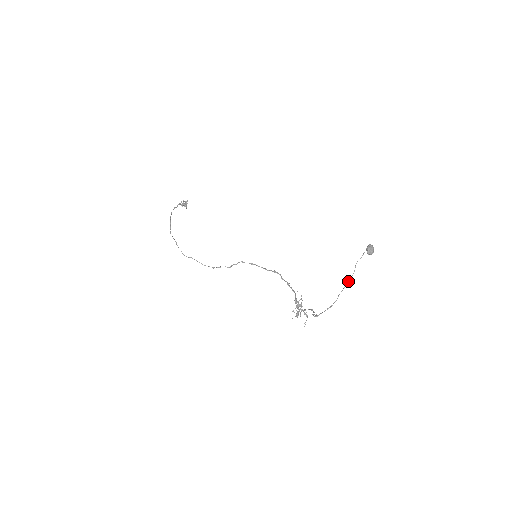
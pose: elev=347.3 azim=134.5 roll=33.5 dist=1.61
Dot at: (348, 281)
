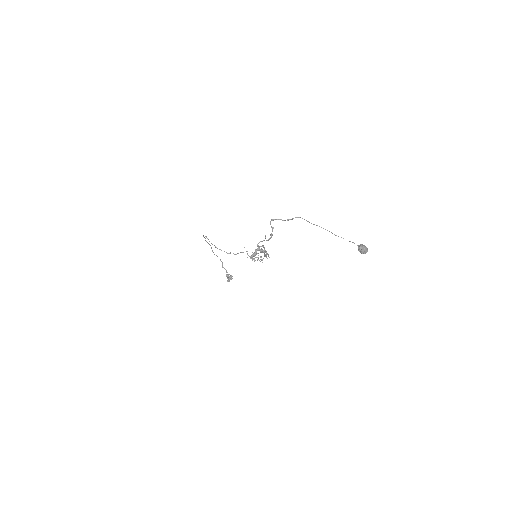
Dot at: occluded
